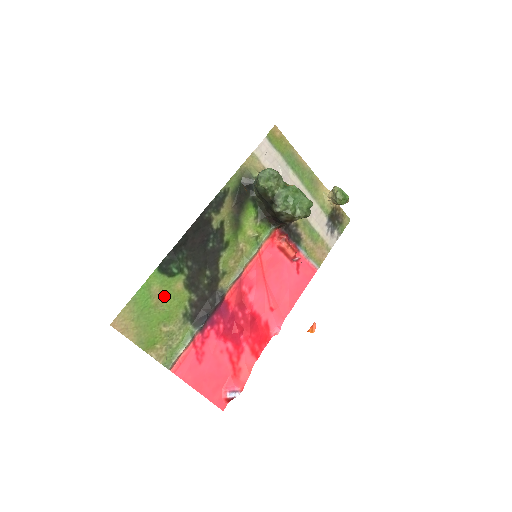
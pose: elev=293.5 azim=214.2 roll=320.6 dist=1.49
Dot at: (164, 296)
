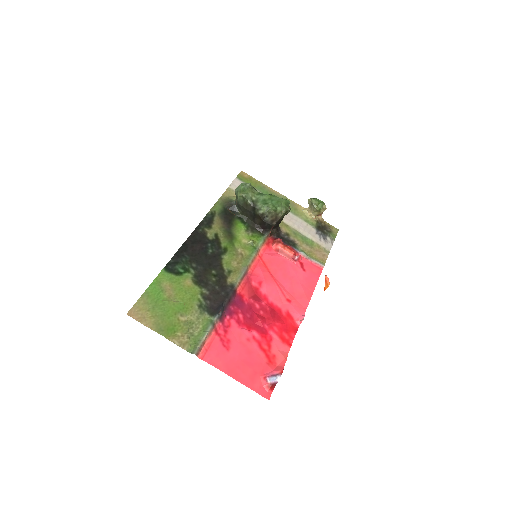
Dot at: (175, 291)
